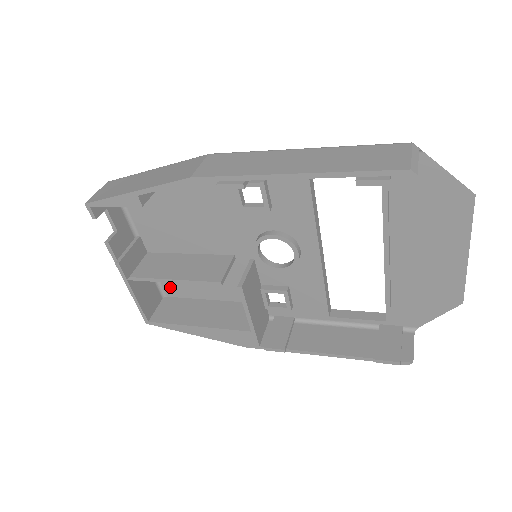
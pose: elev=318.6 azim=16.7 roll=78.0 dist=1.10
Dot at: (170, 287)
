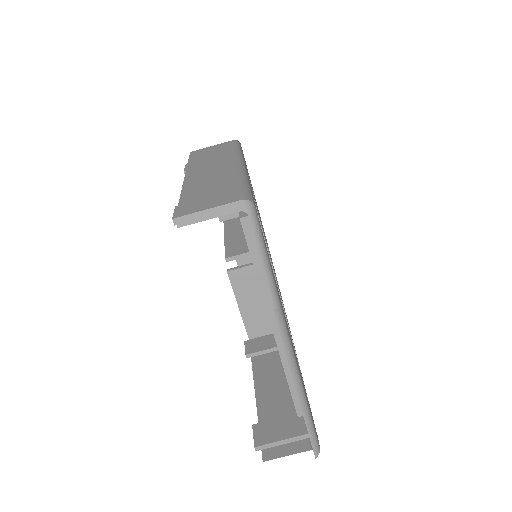
Dot at: occluded
